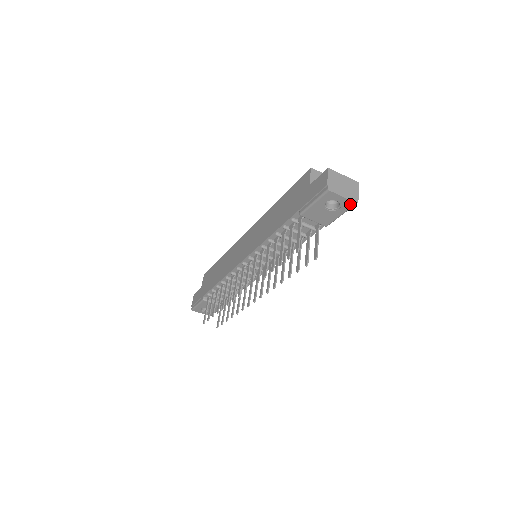
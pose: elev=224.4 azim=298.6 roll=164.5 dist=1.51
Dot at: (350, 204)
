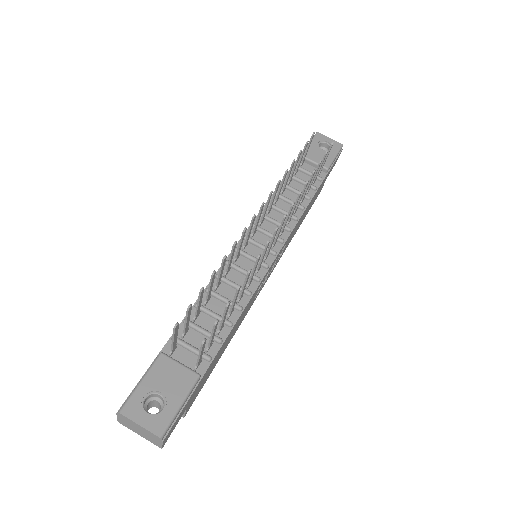
Dot at: (338, 145)
